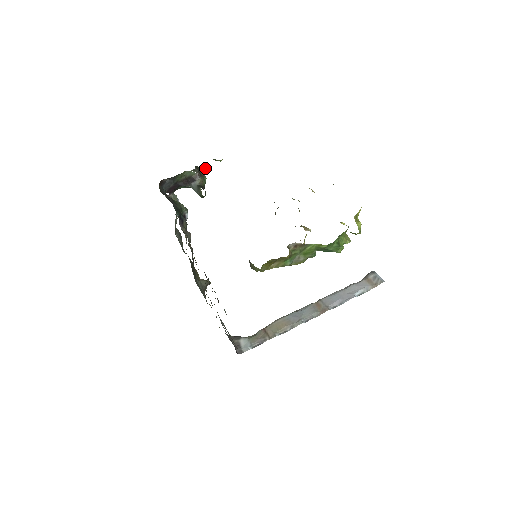
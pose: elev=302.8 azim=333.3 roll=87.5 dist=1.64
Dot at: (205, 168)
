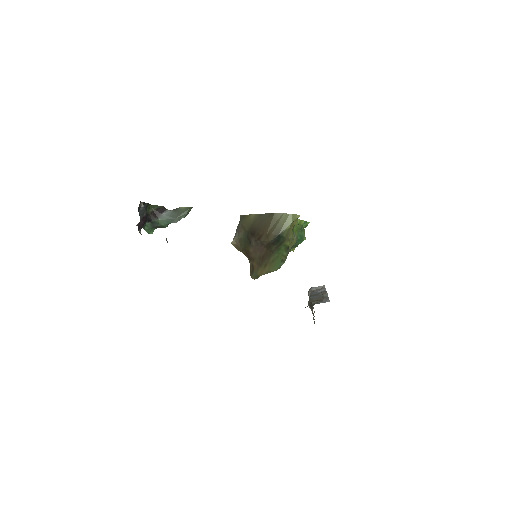
Dot at: occluded
